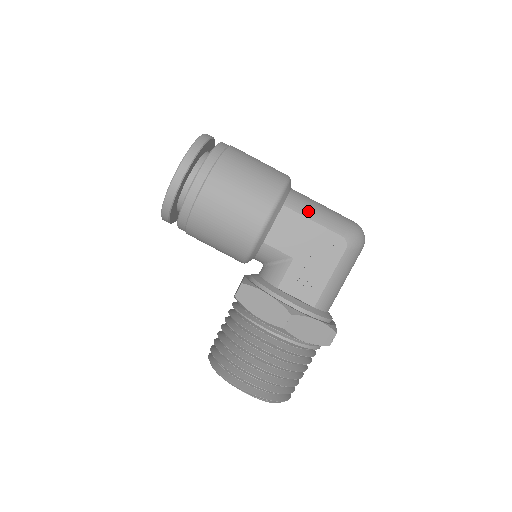
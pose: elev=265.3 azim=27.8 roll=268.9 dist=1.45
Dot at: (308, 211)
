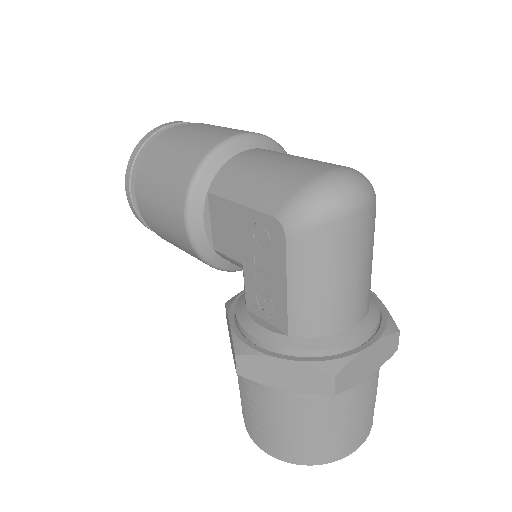
Dot at: (235, 189)
